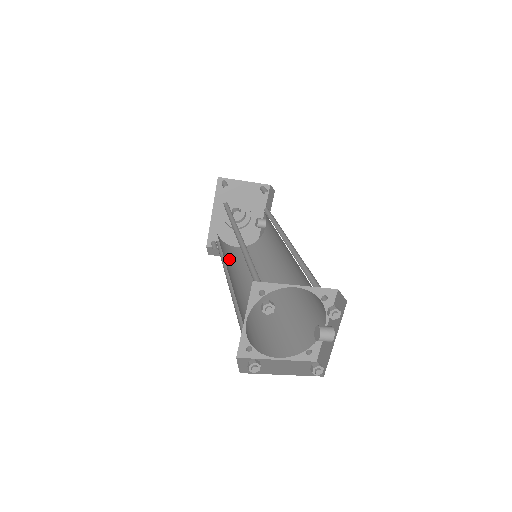
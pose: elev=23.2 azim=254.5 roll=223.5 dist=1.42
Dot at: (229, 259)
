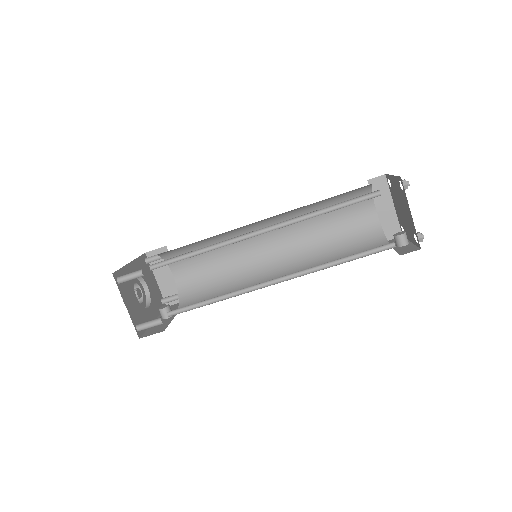
Dot at: occluded
